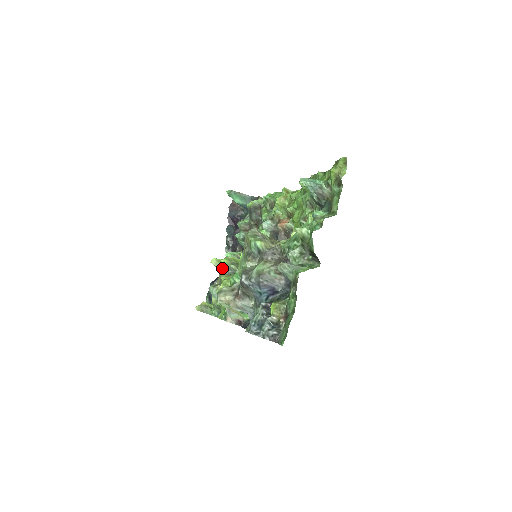
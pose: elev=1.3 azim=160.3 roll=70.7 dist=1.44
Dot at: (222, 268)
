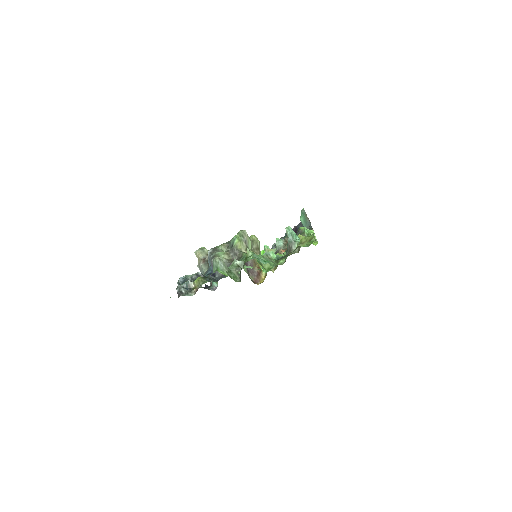
Dot at: occluded
